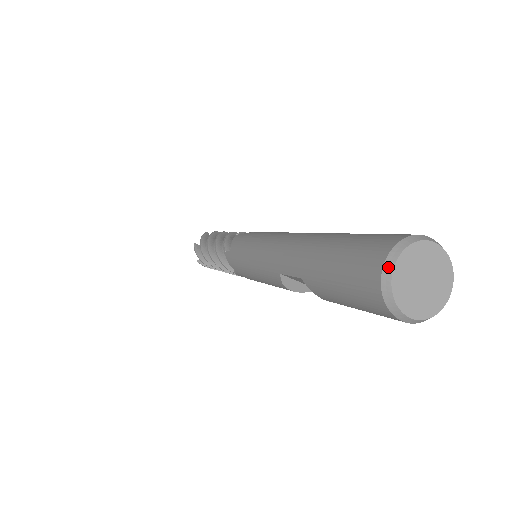
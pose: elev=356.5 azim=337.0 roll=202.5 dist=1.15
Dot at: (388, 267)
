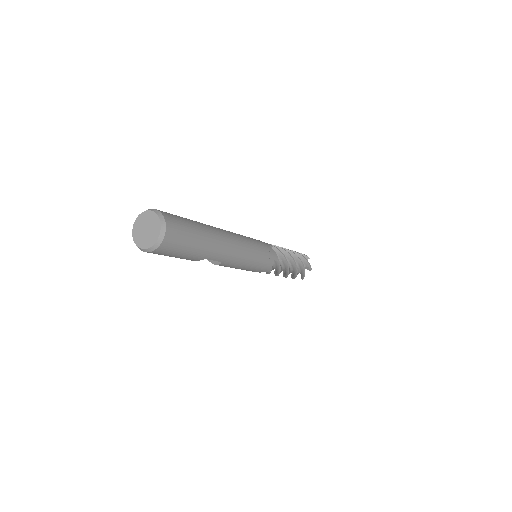
Dot at: (134, 225)
